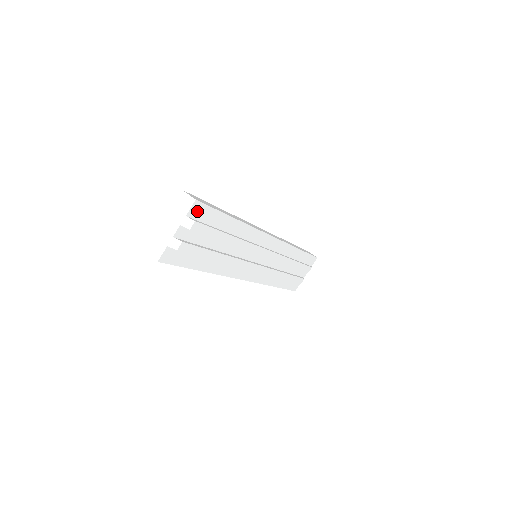
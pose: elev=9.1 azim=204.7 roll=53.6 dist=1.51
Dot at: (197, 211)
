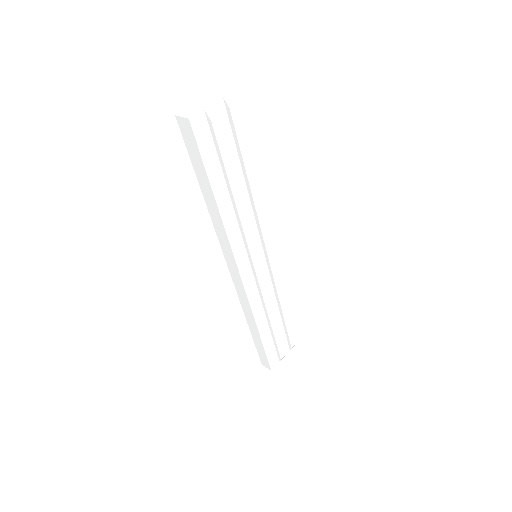
Dot at: (240, 101)
